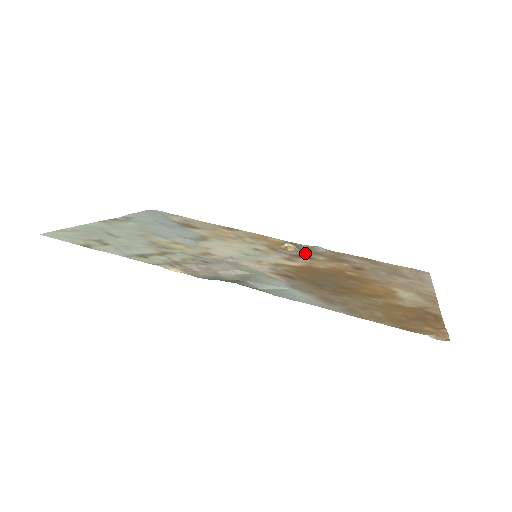
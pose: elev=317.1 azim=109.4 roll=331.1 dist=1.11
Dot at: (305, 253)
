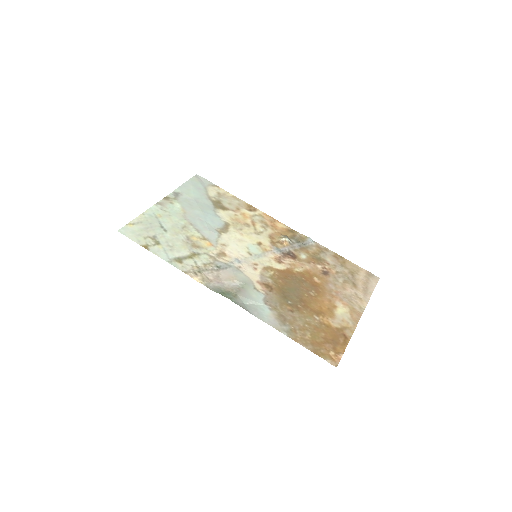
Dot at: (295, 249)
